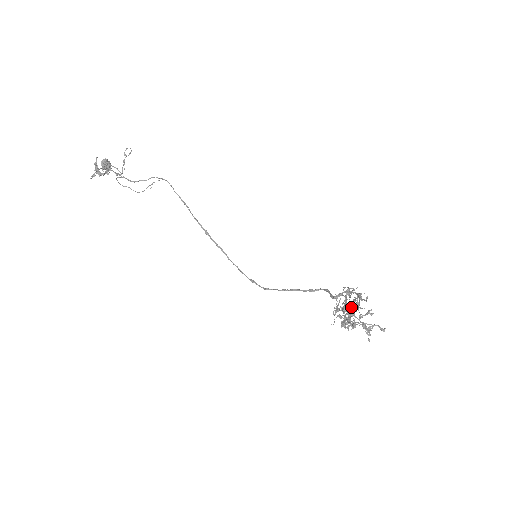
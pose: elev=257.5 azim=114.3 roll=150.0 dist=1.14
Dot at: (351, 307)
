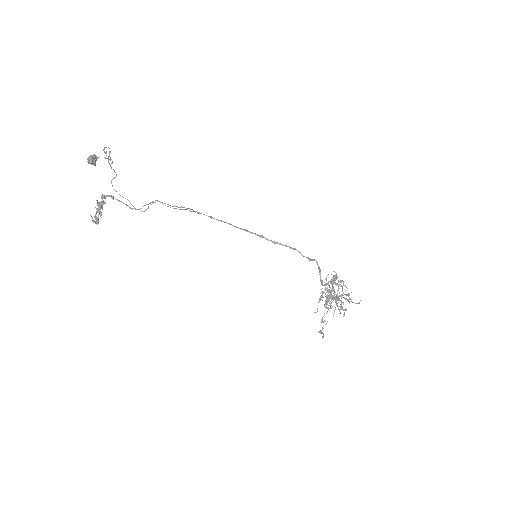
Dot at: occluded
